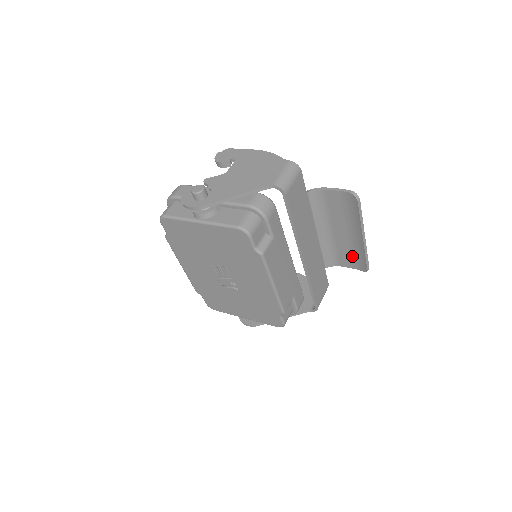
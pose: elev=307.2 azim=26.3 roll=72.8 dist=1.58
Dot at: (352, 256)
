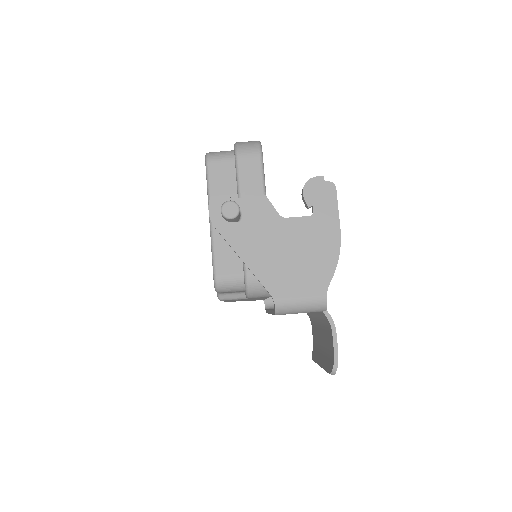
Dot at: (316, 343)
